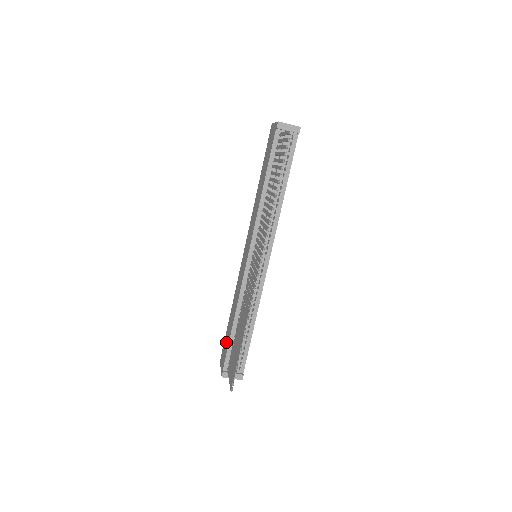
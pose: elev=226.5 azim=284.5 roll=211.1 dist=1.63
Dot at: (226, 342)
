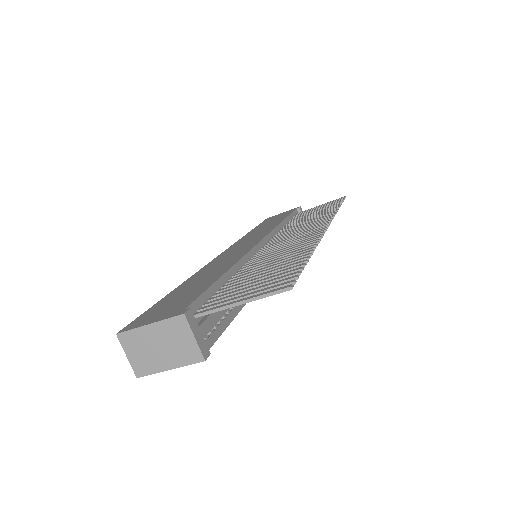
Dot at: (180, 297)
